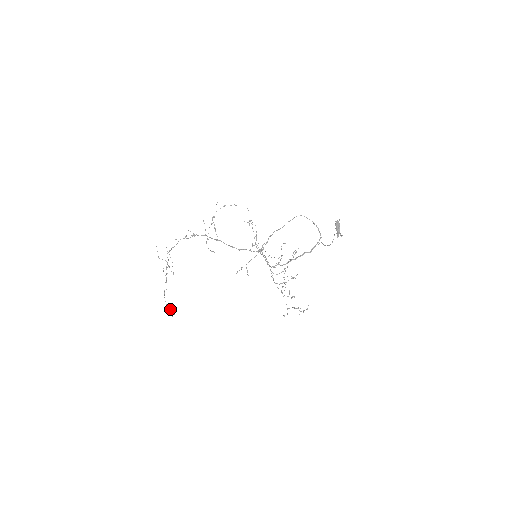
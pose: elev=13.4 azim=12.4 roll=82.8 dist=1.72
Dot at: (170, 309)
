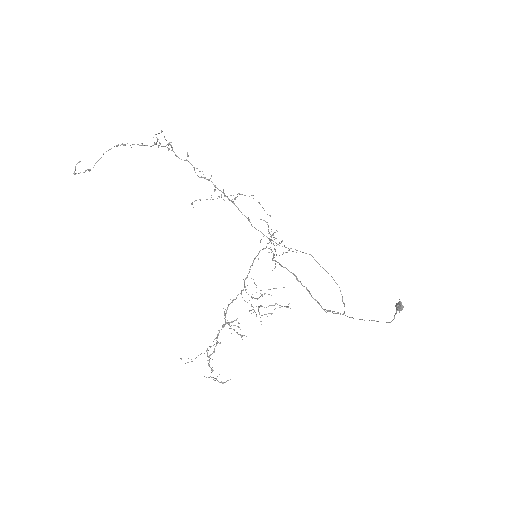
Dot at: (97, 161)
